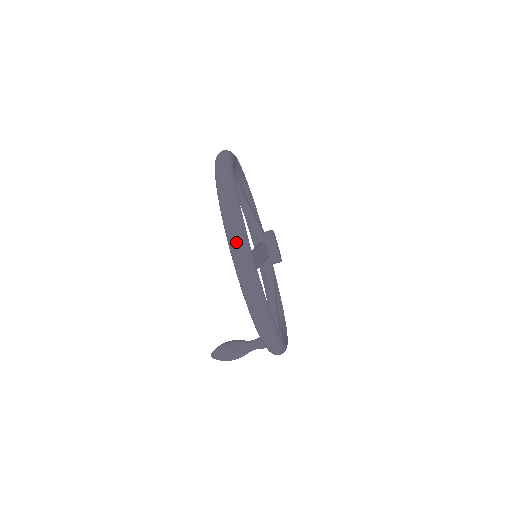
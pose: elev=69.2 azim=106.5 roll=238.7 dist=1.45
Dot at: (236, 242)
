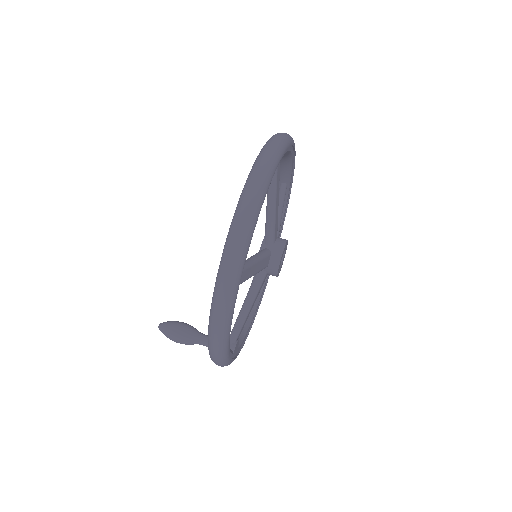
Dot at: (232, 252)
